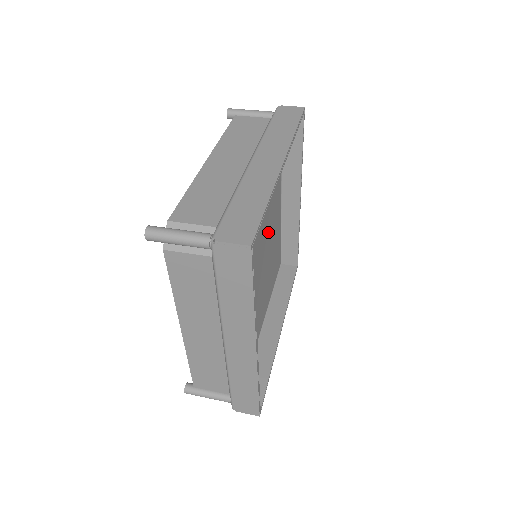
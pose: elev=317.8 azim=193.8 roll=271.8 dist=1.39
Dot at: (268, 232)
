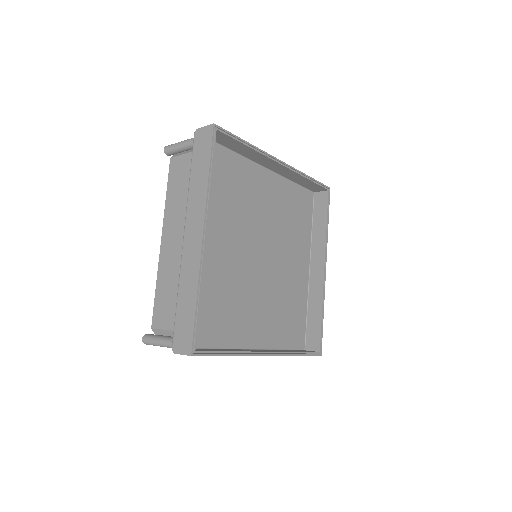
Dot at: (260, 224)
